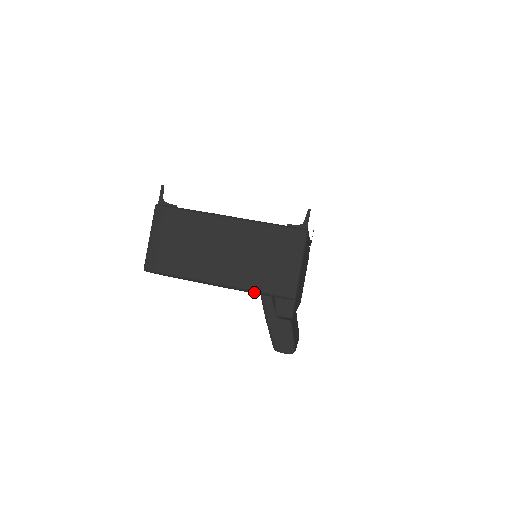
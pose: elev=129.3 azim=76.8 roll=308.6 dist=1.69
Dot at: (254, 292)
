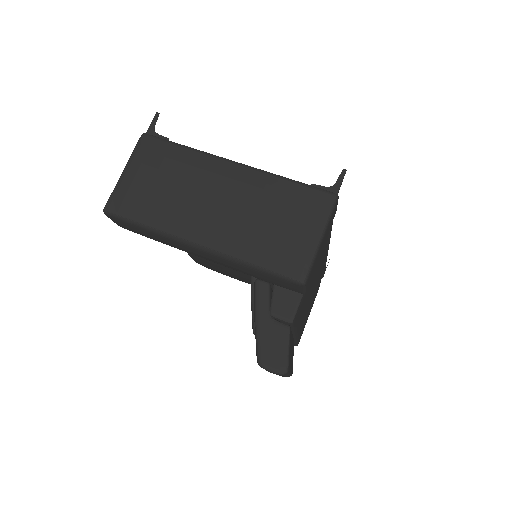
Dot at: (247, 265)
